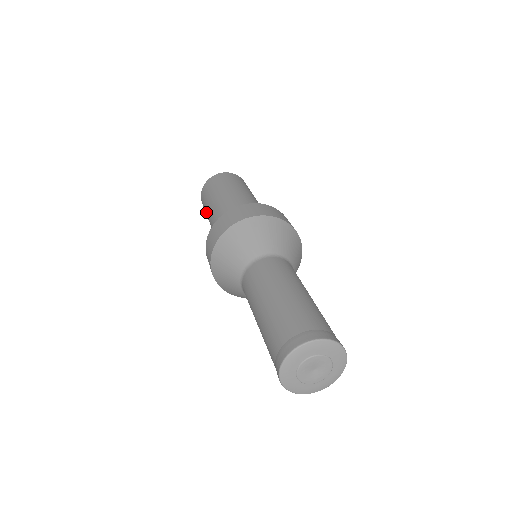
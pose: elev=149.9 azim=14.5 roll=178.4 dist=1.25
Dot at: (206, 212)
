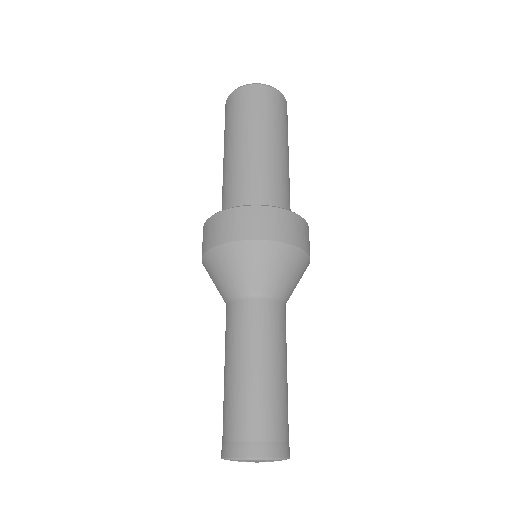
Dot at: (224, 138)
